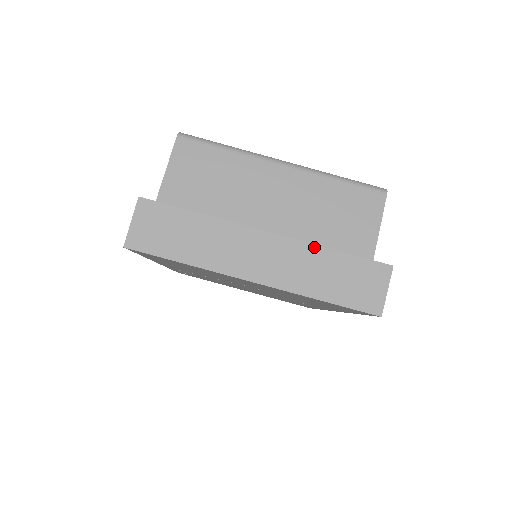
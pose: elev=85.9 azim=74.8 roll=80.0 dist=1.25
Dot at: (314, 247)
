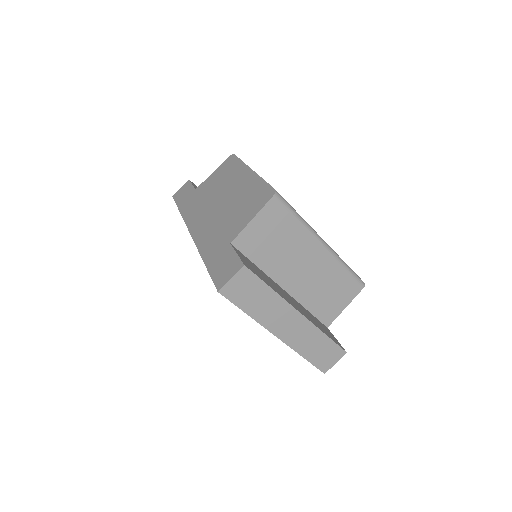
Dot at: (318, 330)
